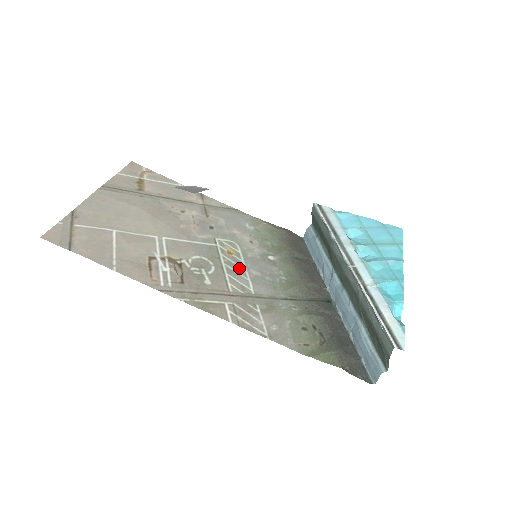
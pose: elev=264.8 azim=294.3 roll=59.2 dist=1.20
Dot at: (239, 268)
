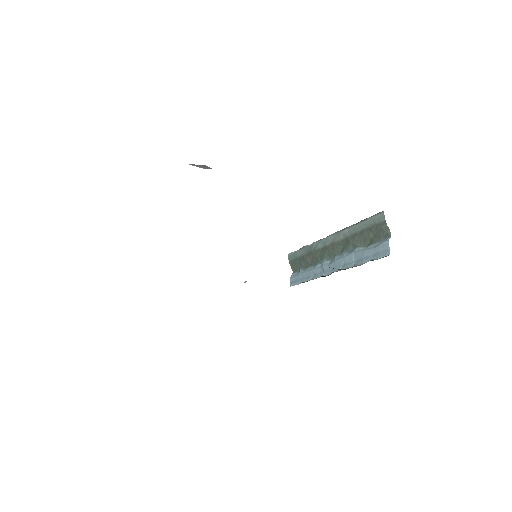
Dot at: occluded
